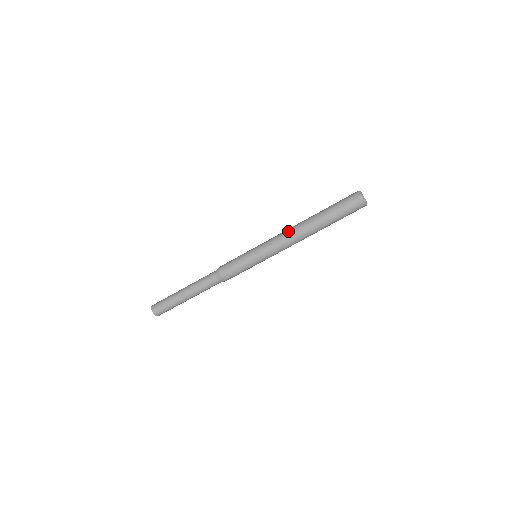
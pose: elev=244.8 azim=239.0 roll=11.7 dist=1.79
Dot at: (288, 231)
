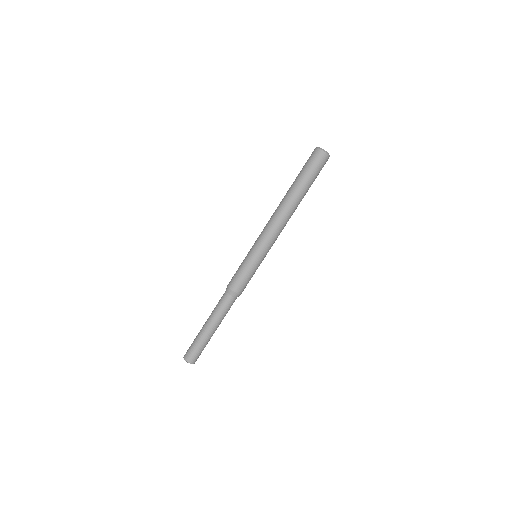
Dot at: occluded
